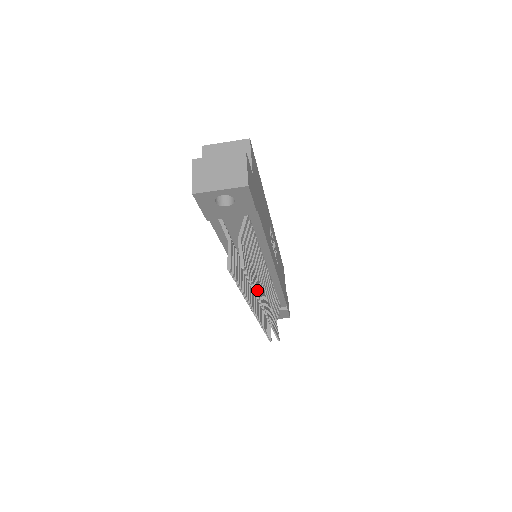
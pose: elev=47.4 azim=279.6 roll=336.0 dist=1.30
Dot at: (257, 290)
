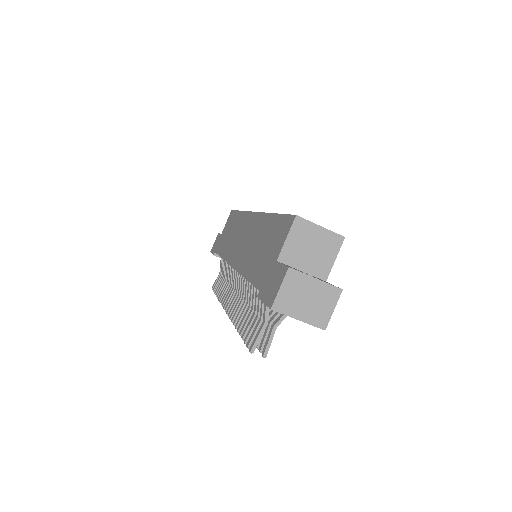
Dot at: occluded
